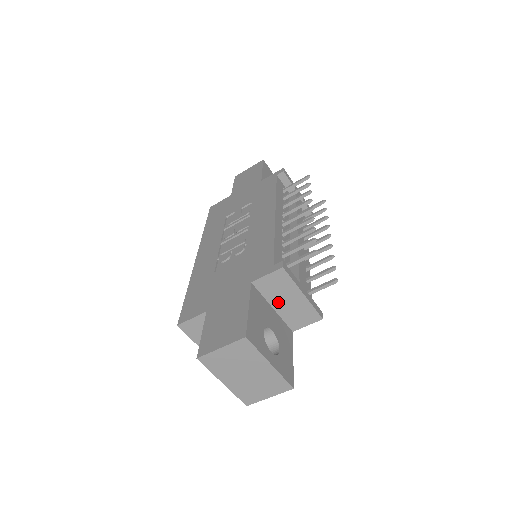
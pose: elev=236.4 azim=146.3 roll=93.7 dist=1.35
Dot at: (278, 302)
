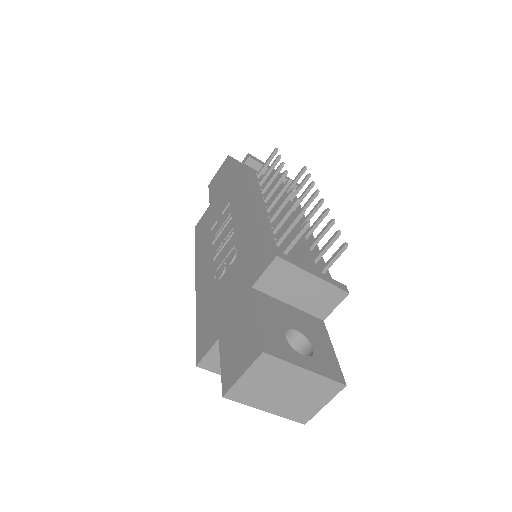
Dot at: (291, 296)
